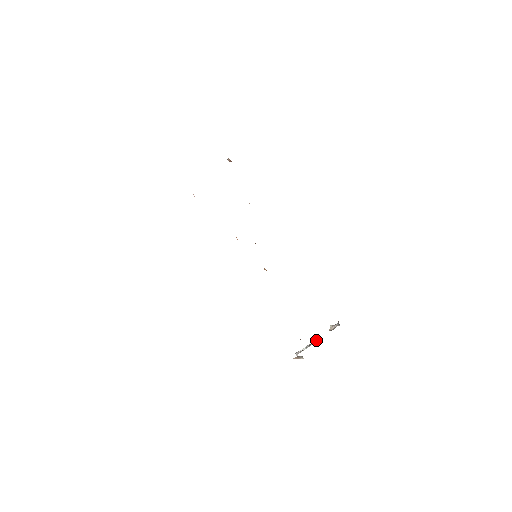
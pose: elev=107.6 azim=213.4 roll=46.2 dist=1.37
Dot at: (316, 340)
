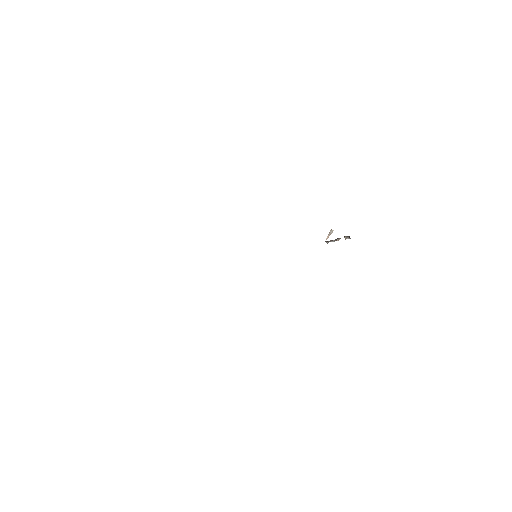
Dot at: occluded
